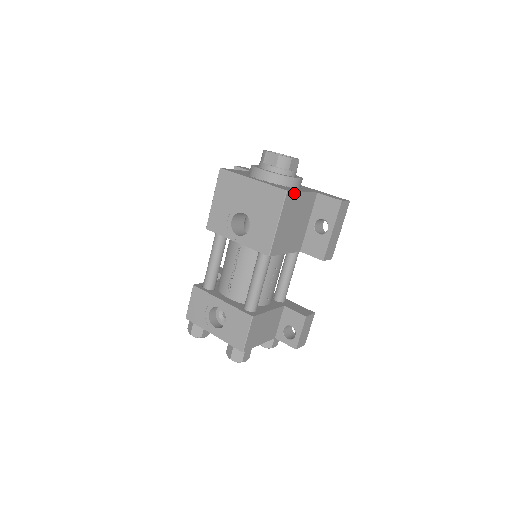
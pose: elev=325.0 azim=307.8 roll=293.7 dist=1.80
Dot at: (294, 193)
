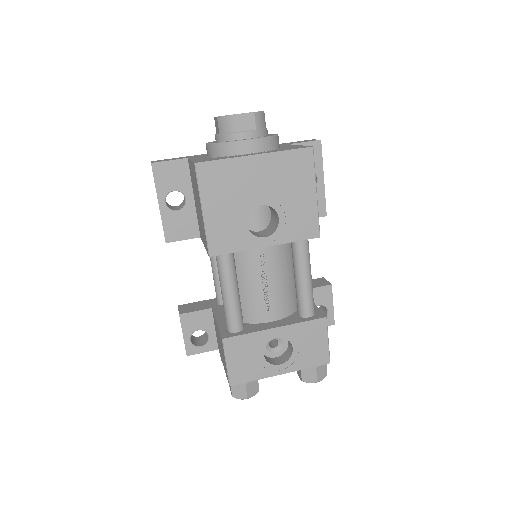
Dot at: occluded
